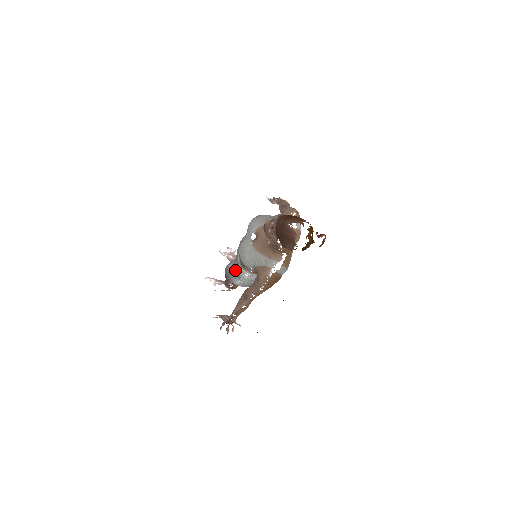
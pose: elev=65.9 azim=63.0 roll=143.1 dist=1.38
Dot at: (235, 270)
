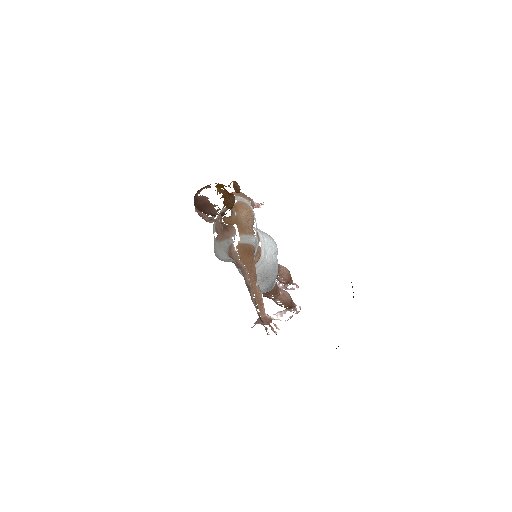
Dot at: occluded
